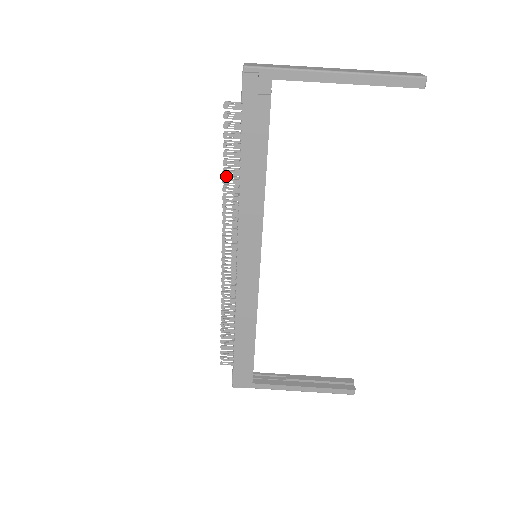
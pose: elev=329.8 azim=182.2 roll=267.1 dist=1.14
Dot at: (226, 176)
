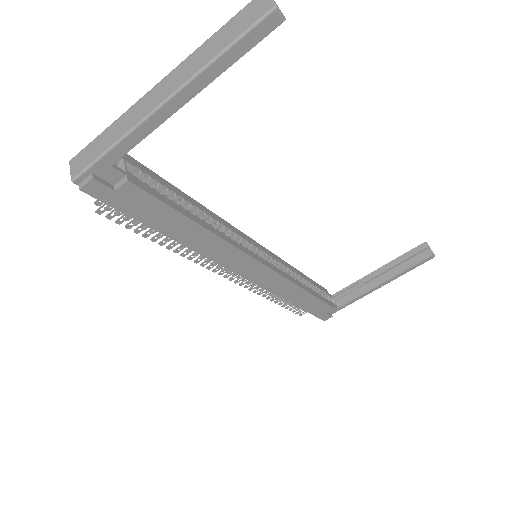
Dot at: (166, 239)
